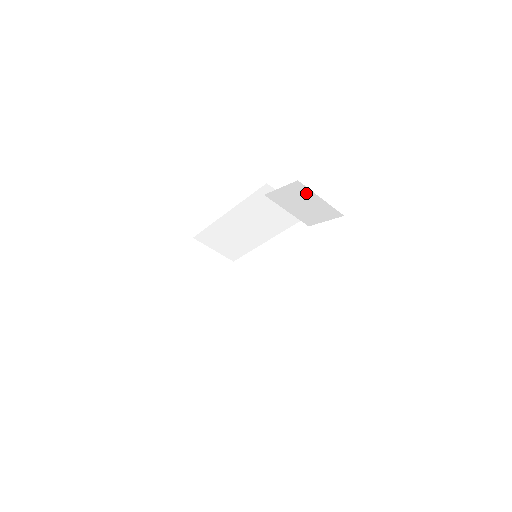
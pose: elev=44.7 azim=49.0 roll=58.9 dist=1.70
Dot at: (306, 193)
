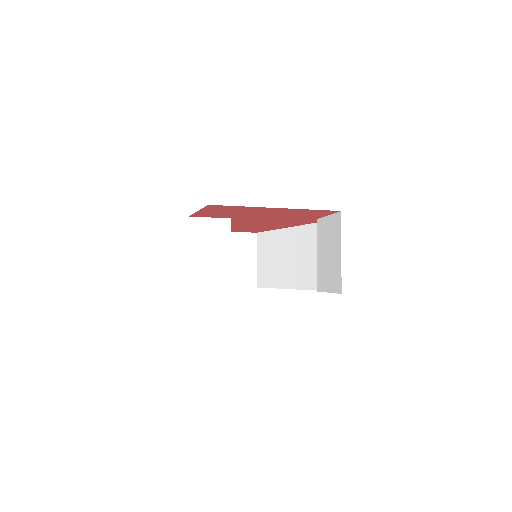
Dot at: (337, 235)
